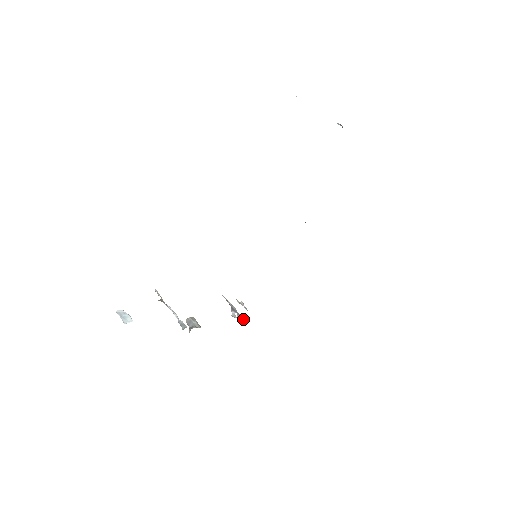
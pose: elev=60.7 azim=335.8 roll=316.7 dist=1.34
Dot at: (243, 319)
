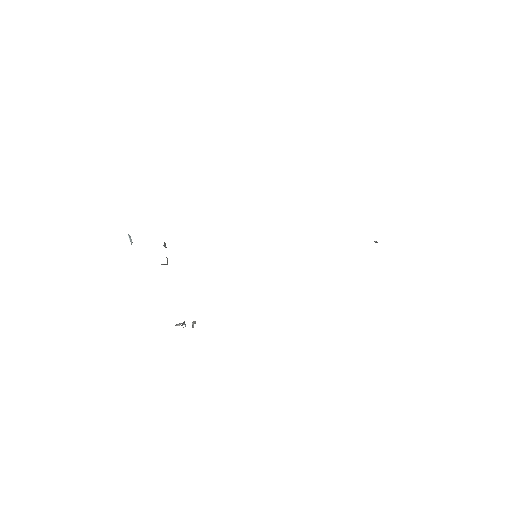
Dot at: (184, 324)
